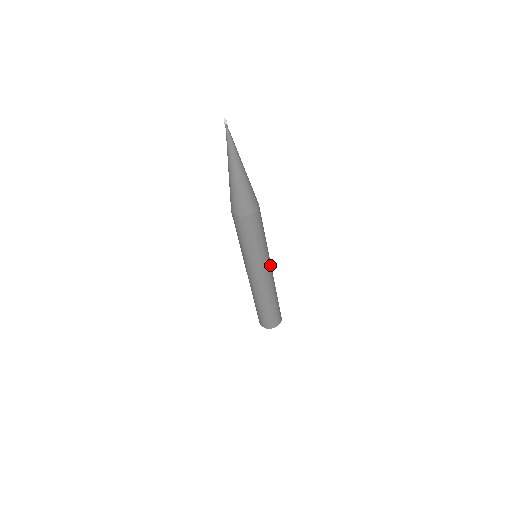
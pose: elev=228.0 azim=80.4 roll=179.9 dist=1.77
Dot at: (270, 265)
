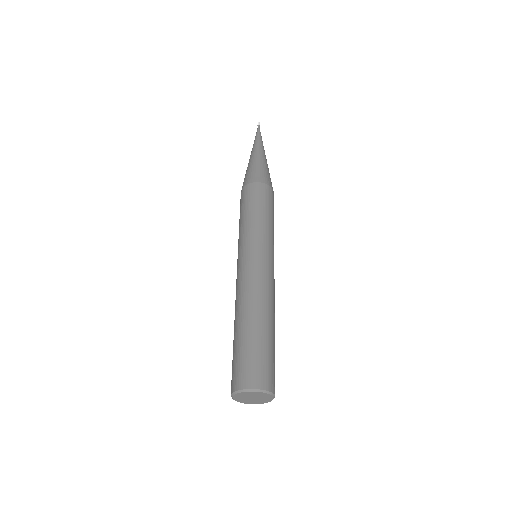
Dot at: occluded
